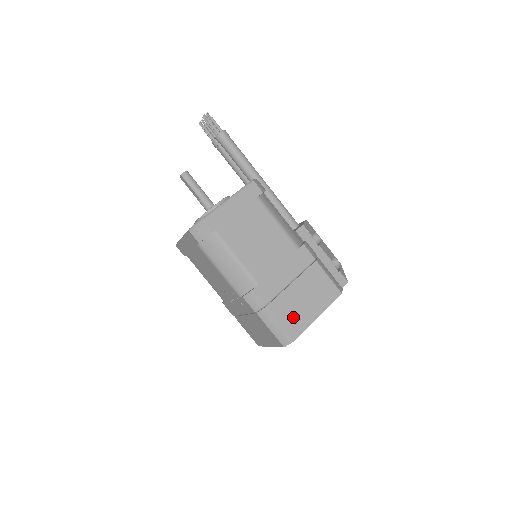
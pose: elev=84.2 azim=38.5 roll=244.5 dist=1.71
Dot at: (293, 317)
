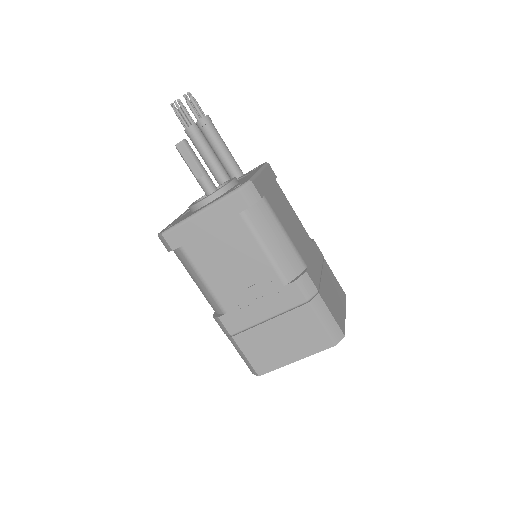
Dot at: (335, 310)
